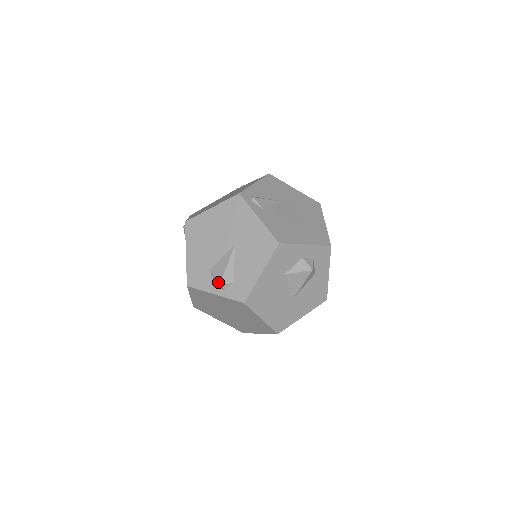
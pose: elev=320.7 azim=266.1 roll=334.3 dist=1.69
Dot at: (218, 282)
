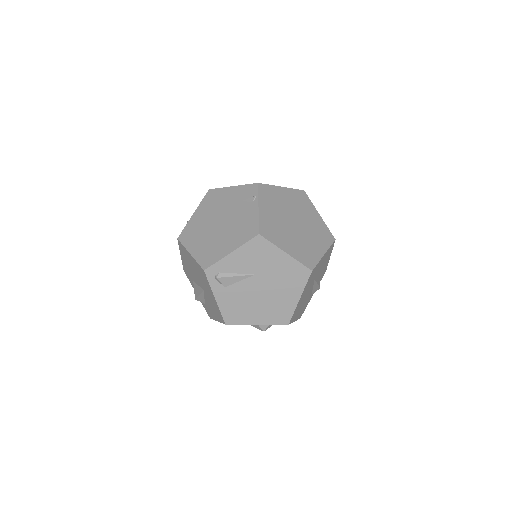
Dot at: (195, 297)
